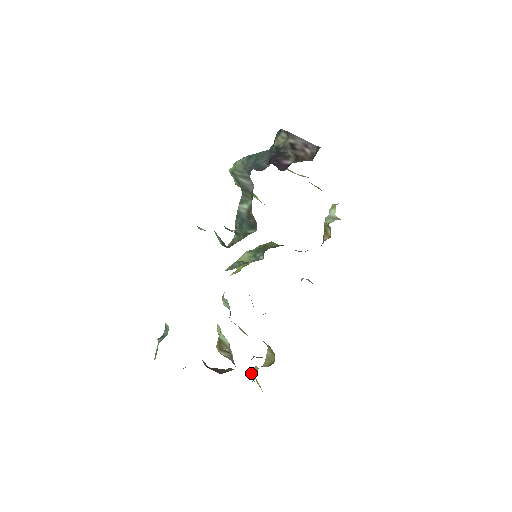
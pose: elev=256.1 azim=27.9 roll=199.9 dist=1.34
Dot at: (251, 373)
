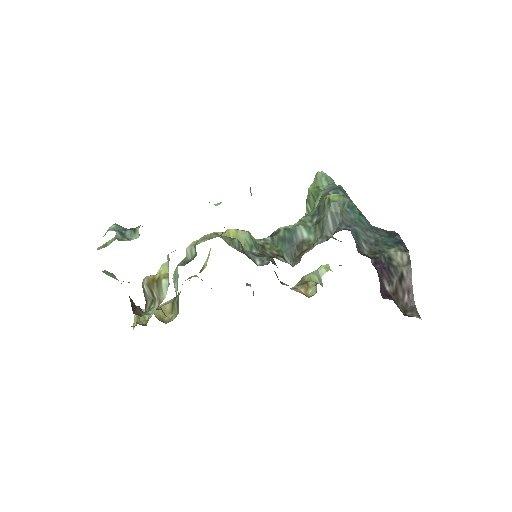
Dot at: occluded
